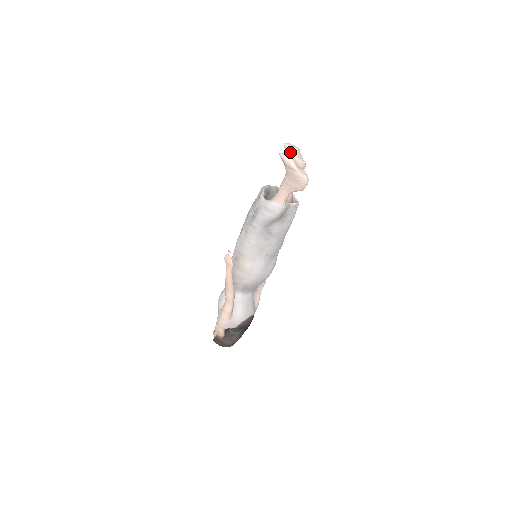
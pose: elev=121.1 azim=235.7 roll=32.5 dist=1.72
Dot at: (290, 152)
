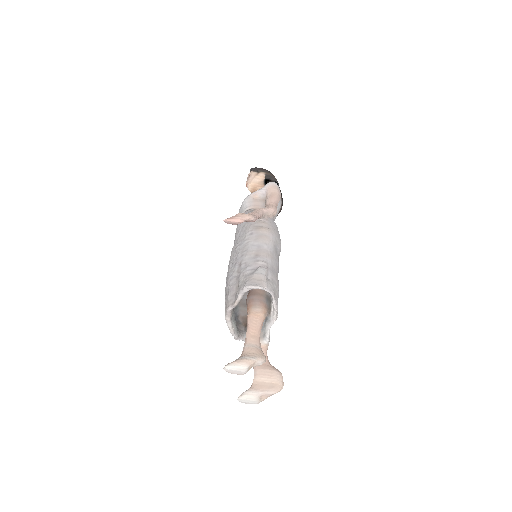
Dot at: occluded
